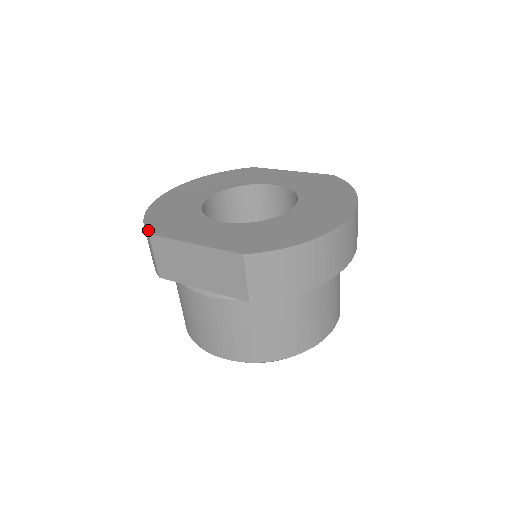
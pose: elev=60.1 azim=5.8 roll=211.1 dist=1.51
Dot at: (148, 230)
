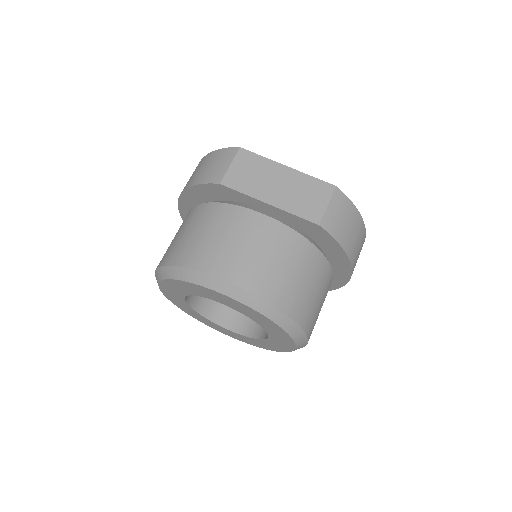
Dot at: (235, 148)
